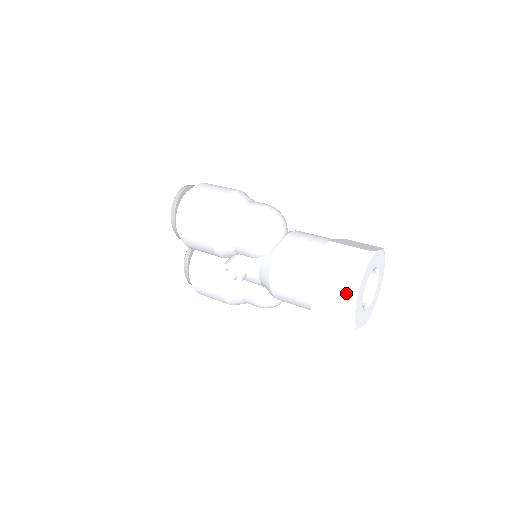
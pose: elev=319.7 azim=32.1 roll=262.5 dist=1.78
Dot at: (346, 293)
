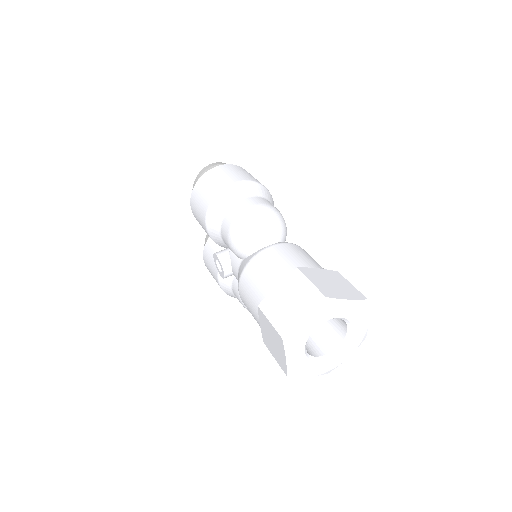
Dot at: (278, 333)
